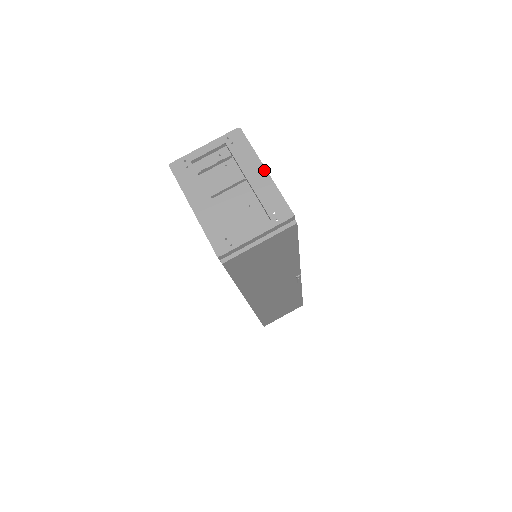
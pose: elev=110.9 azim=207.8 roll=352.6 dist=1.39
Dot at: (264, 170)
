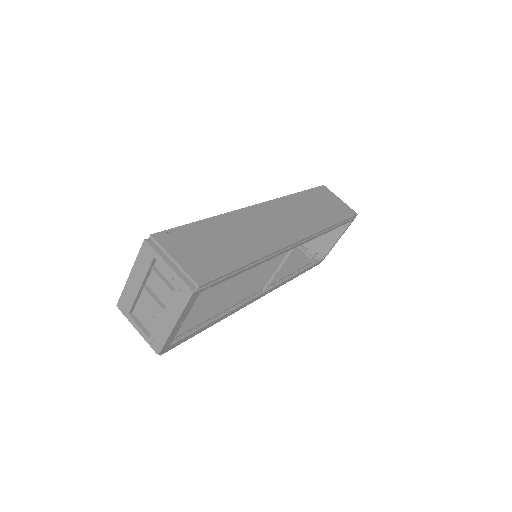
Dot at: (174, 324)
